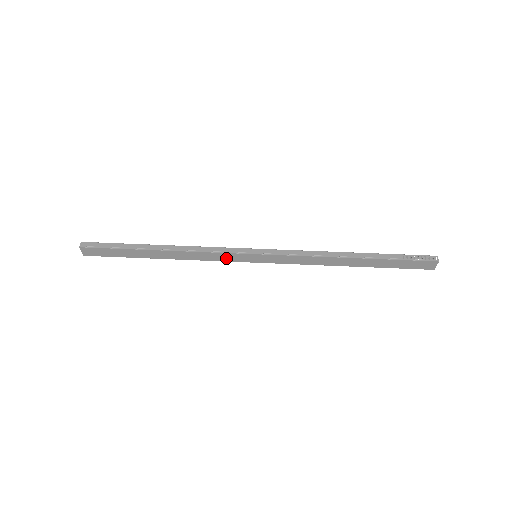
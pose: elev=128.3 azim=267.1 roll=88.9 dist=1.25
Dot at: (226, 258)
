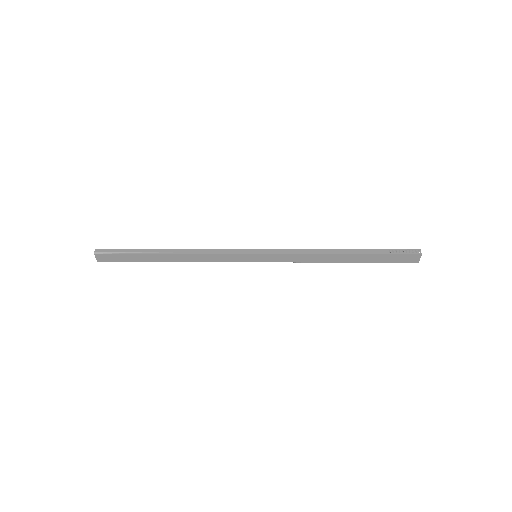
Dot at: (229, 259)
